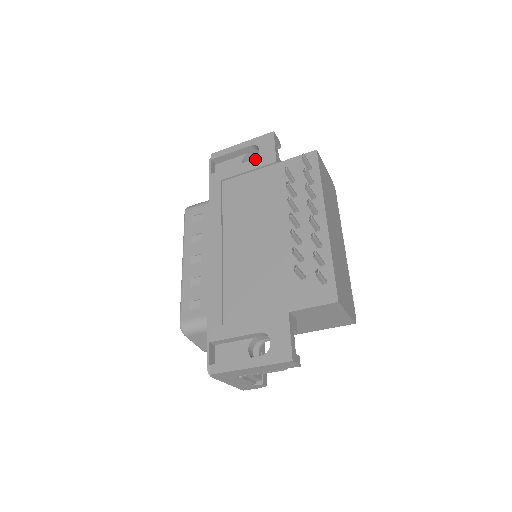
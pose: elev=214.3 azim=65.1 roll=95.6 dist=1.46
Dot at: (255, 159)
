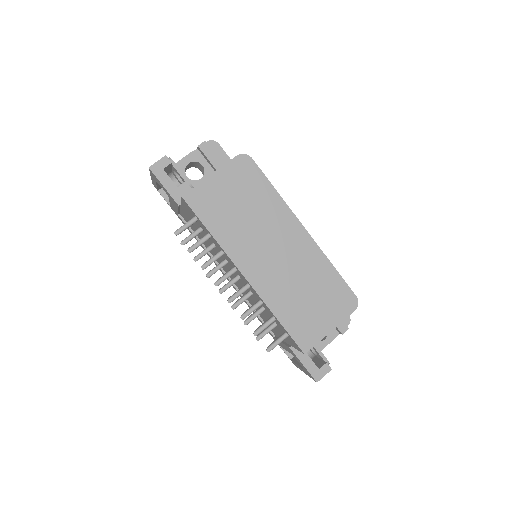
Dot at: occluded
